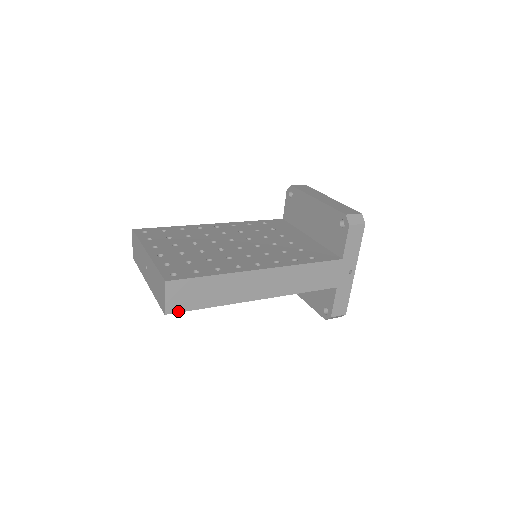
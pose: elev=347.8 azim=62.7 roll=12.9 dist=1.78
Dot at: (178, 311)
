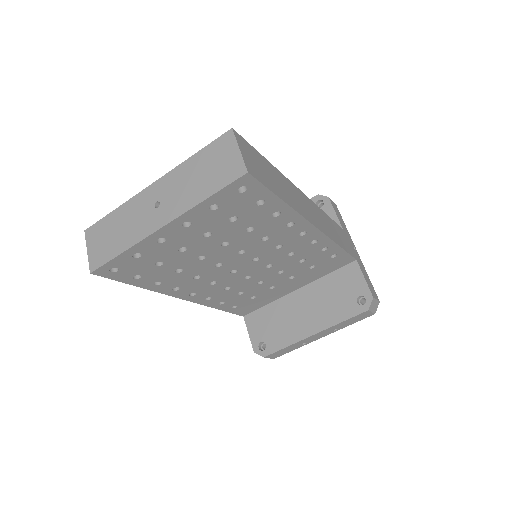
Dot at: (258, 180)
